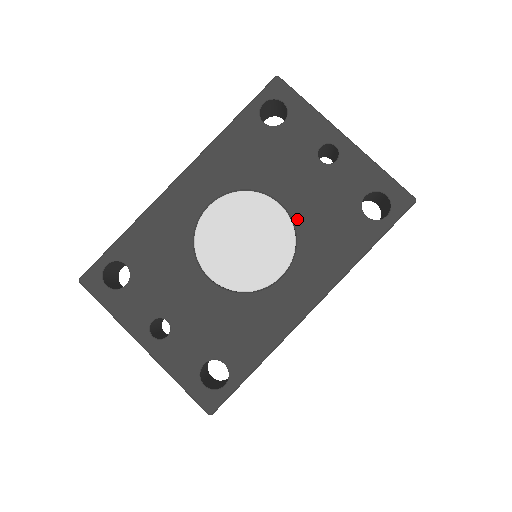
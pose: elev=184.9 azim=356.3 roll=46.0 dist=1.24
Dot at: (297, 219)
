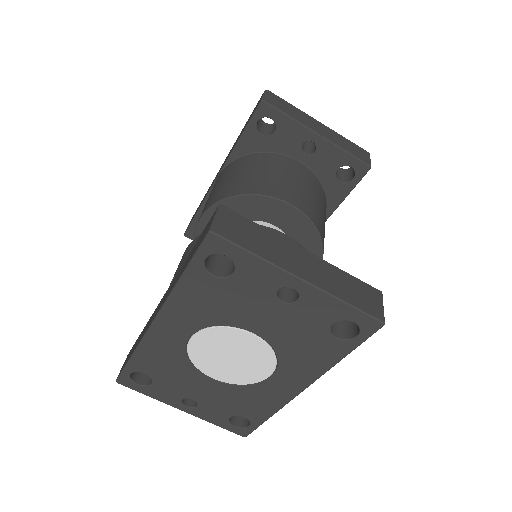
Dot at: (272, 343)
